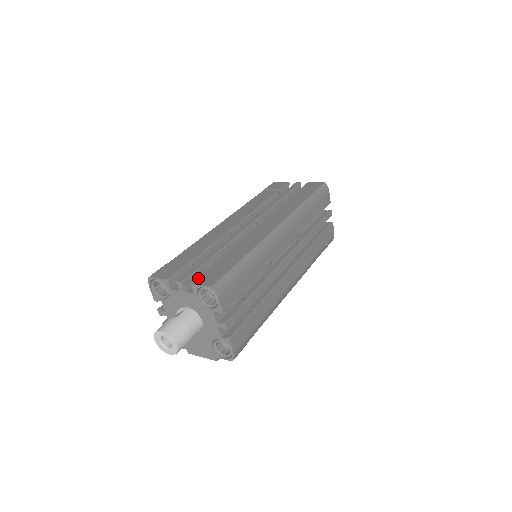
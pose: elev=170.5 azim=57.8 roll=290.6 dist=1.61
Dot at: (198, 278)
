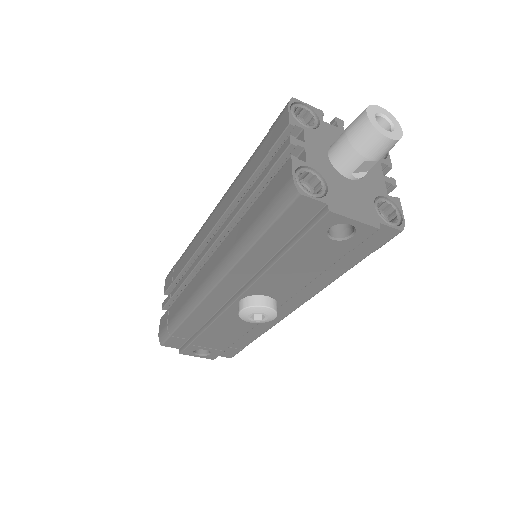
Dot at: occluded
